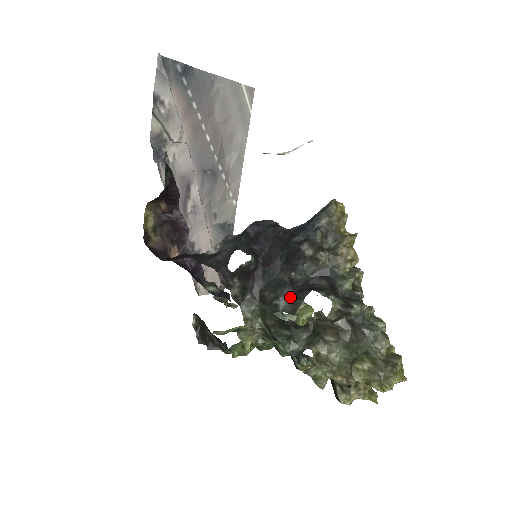
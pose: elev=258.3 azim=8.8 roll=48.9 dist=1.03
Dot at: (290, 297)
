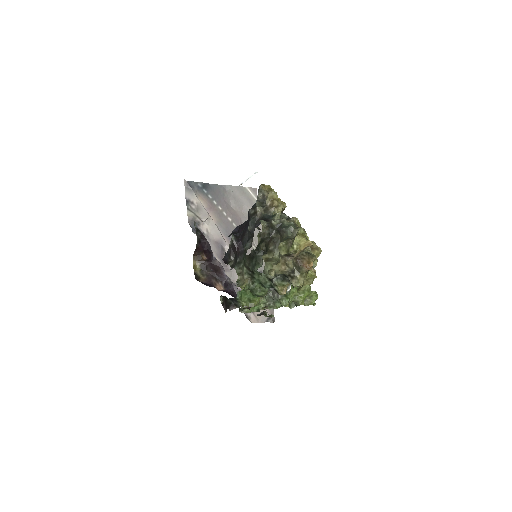
Dot at: (251, 242)
